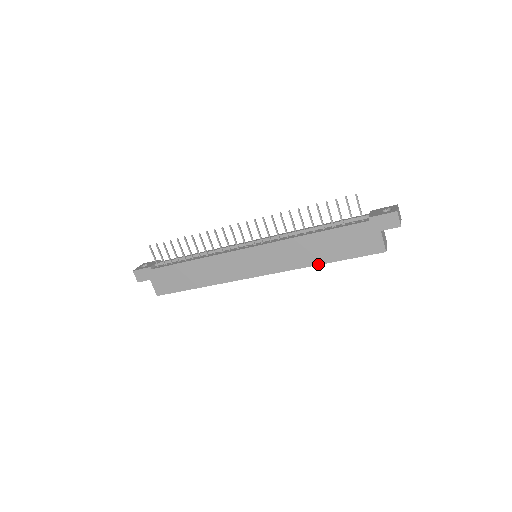
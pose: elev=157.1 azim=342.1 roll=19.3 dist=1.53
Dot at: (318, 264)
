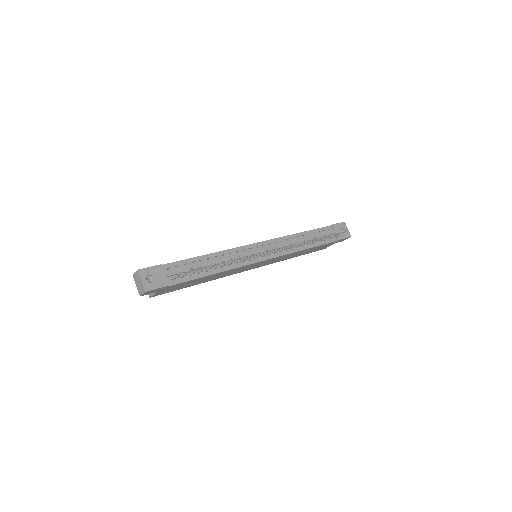
Dot at: occluded
